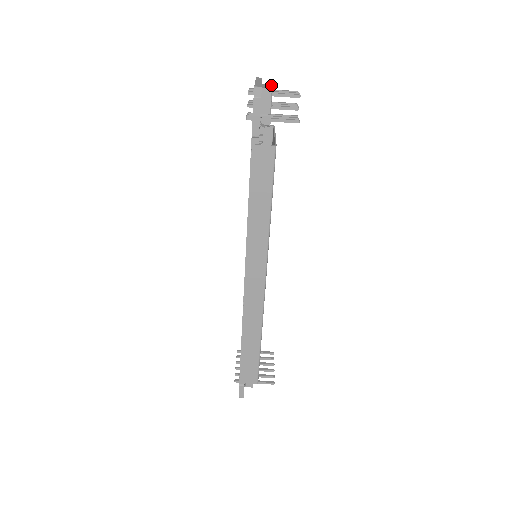
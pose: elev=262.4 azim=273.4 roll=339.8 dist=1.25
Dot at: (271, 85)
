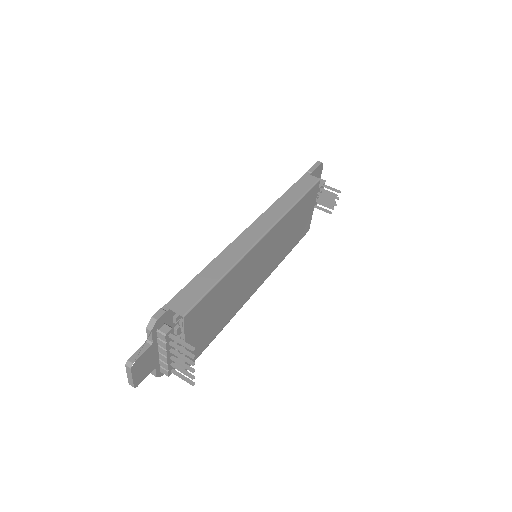
Dot at: occluded
